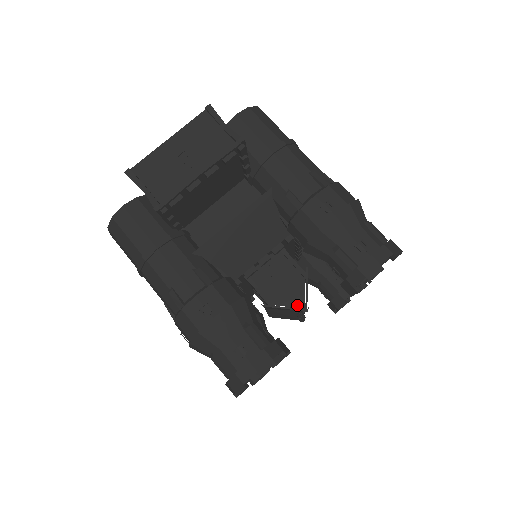
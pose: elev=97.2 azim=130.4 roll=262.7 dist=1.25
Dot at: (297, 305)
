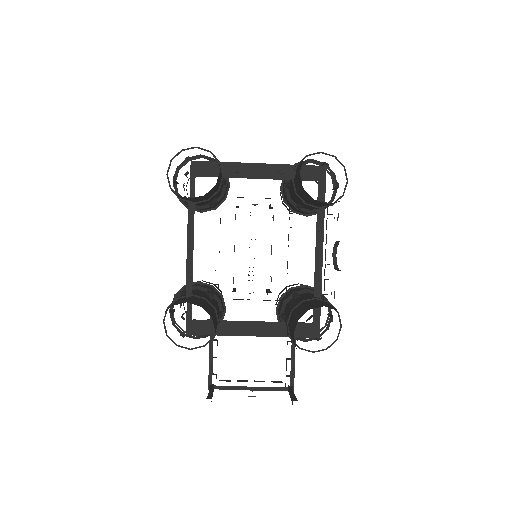
Dot at: occluded
